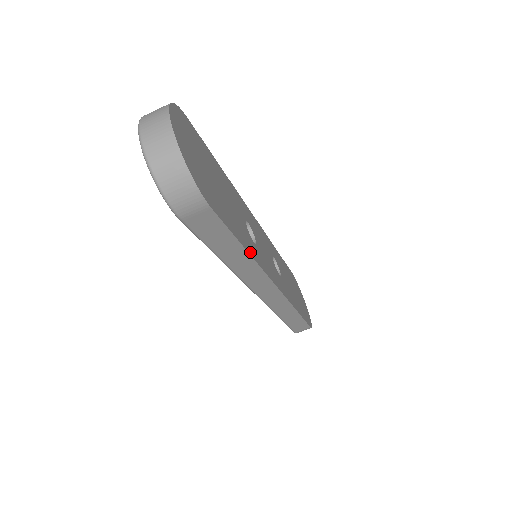
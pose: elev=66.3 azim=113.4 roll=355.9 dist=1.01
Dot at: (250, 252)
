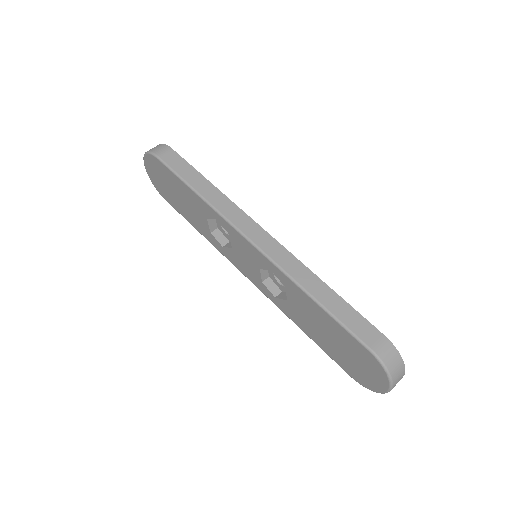
Dot at: (217, 190)
